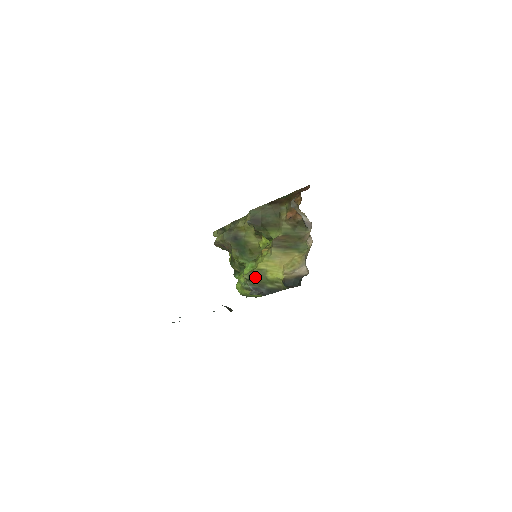
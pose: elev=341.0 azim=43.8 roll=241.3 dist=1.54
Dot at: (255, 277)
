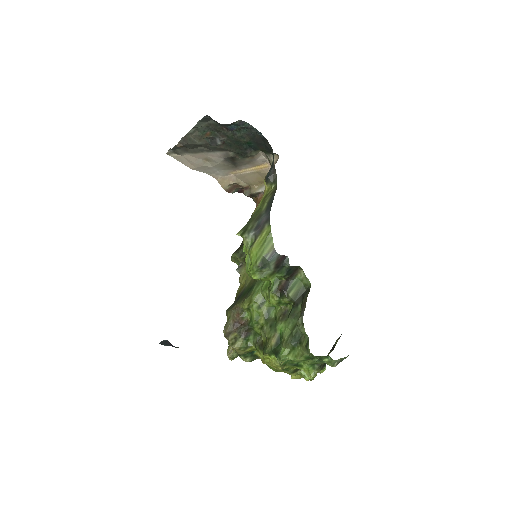
Dot at: (248, 223)
